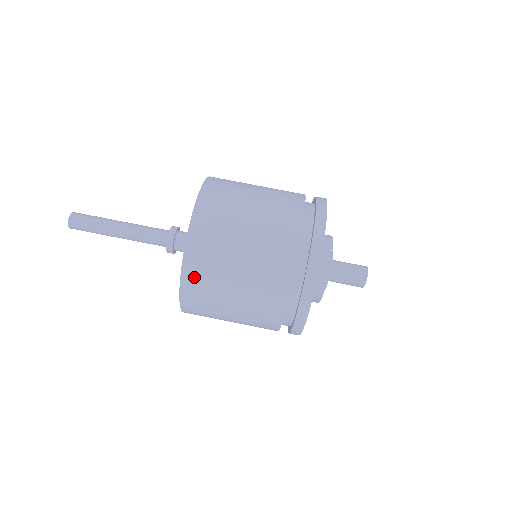
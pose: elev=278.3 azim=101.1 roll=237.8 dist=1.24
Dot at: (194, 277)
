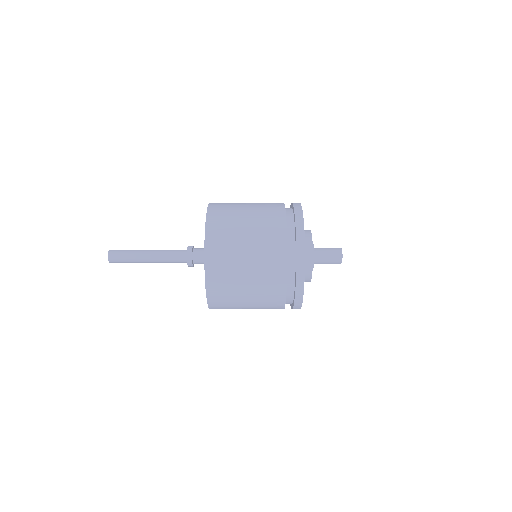
Dot at: (216, 296)
